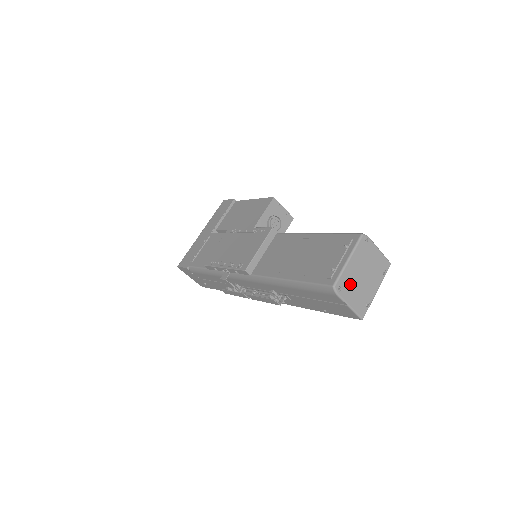
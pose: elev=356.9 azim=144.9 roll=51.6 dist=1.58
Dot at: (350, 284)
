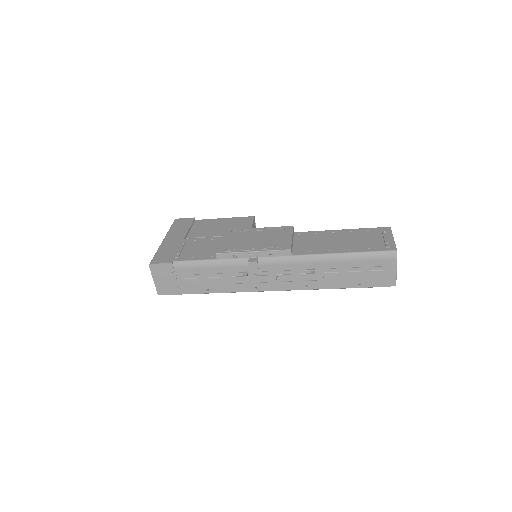
Dot at: occluded
